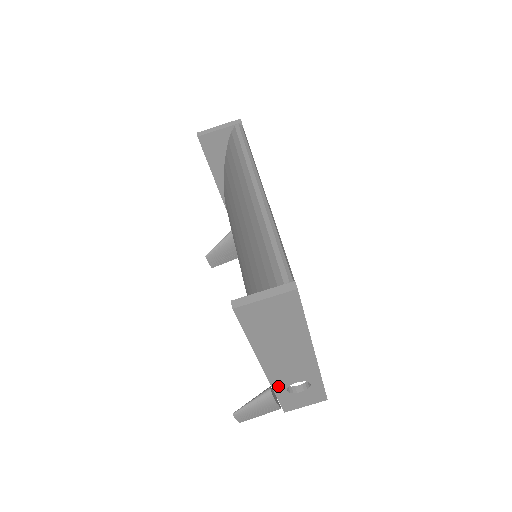
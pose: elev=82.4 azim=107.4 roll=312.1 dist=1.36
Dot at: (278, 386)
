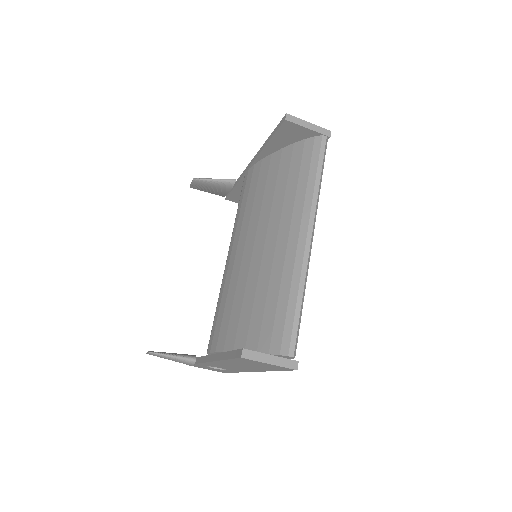
Dot at: (205, 364)
